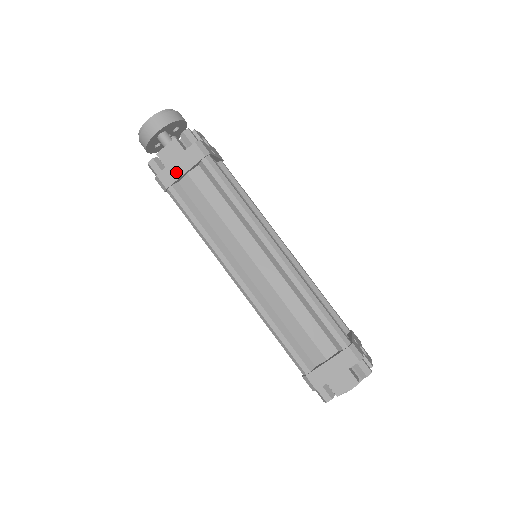
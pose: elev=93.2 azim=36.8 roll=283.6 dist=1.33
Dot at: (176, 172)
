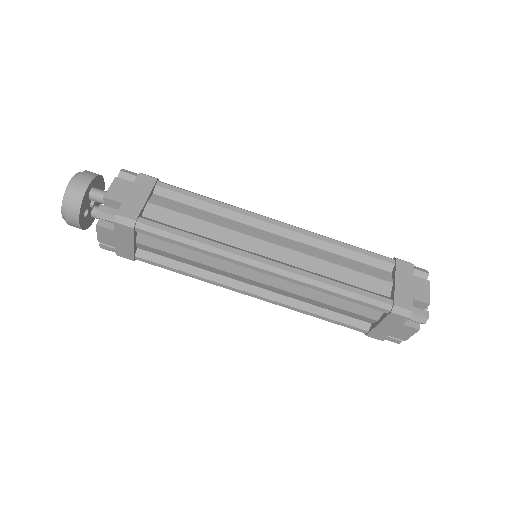
Dot at: (136, 203)
